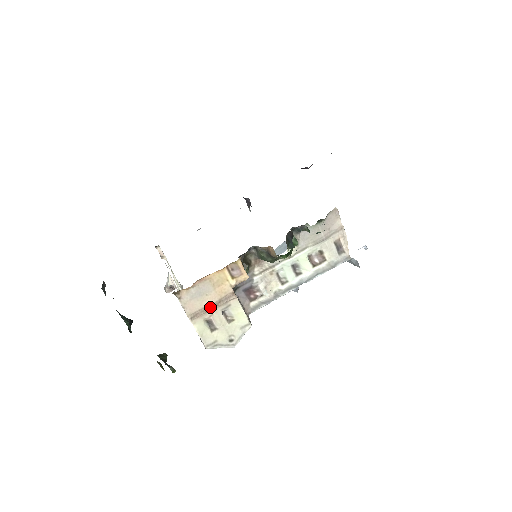
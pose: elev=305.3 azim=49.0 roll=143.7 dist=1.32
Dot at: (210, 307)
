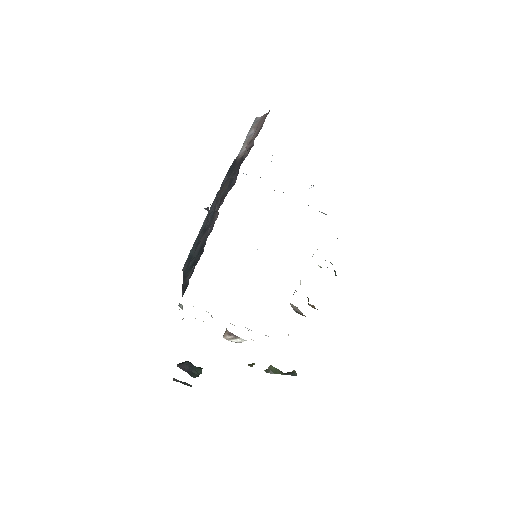
Dot at: occluded
